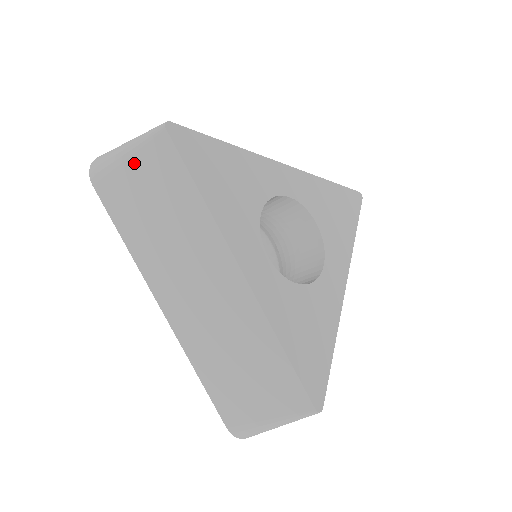
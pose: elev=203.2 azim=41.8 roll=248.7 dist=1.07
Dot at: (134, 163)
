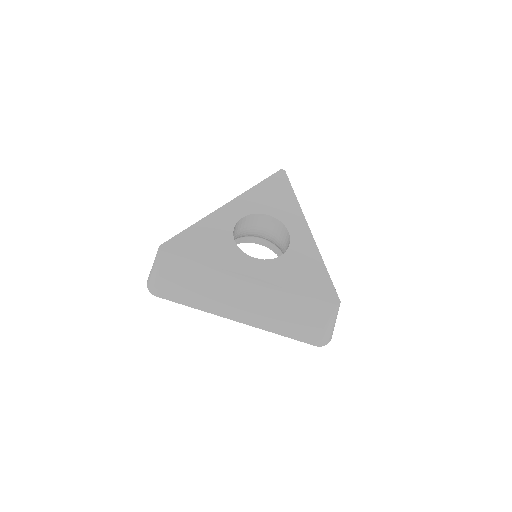
Dot at: (163, 274)
